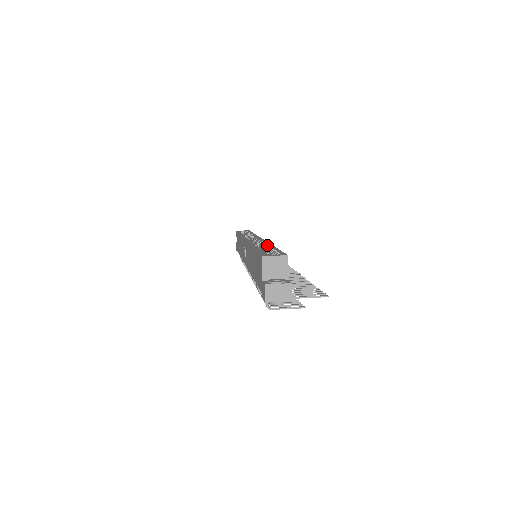
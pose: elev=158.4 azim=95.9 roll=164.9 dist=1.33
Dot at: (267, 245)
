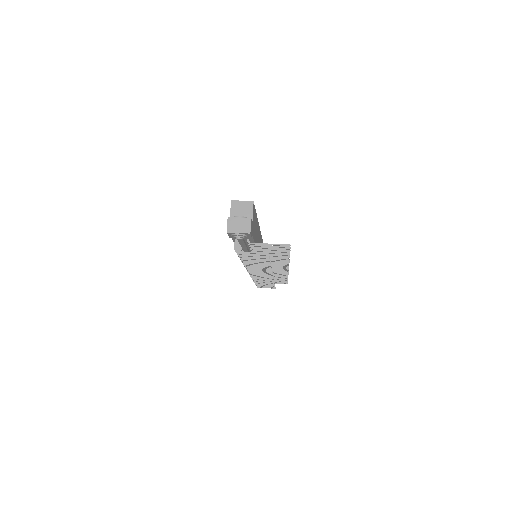
Dot at: occluded
